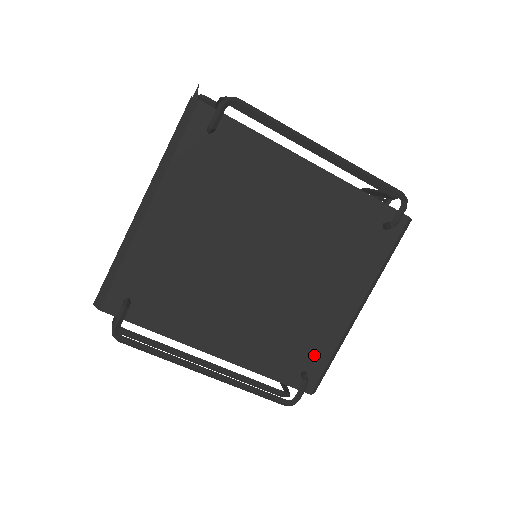
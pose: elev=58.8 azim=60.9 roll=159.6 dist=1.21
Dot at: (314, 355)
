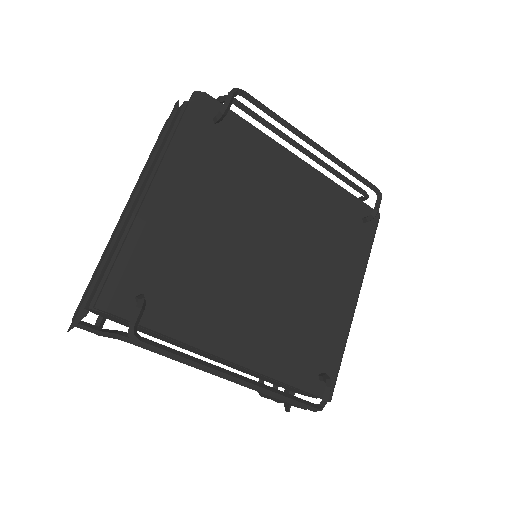
Dot at: (327, 354)
